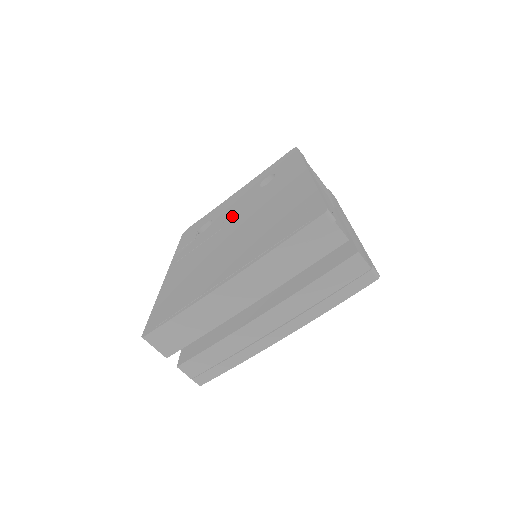
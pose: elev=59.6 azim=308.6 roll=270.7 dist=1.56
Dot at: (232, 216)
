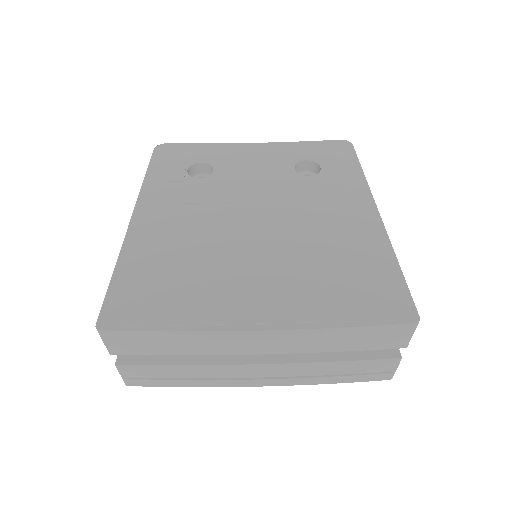
Dot at: (252, 191)
